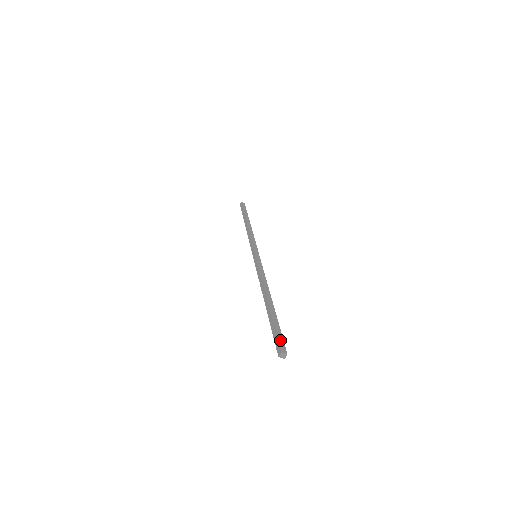
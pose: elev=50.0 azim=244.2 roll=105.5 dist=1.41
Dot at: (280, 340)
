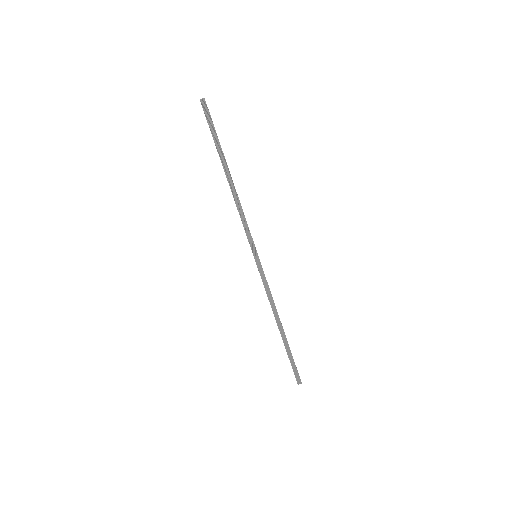
Dot at: (207, 115)
